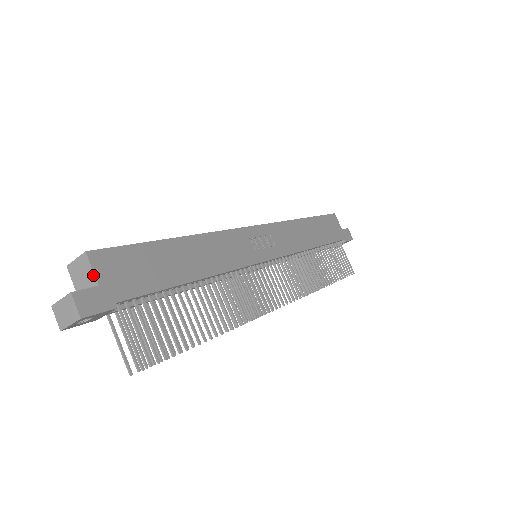
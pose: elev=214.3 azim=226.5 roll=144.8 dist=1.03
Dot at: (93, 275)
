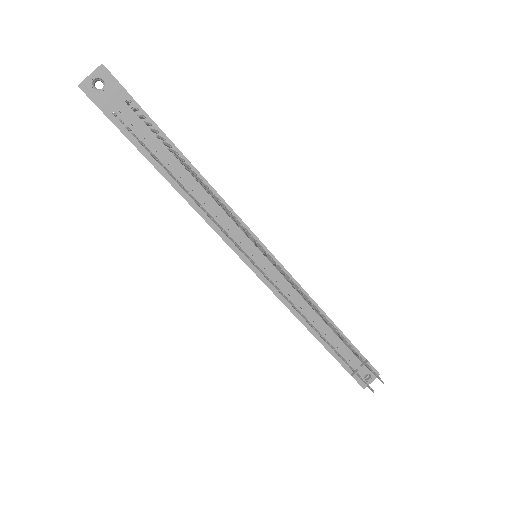
Dot at: occluded
